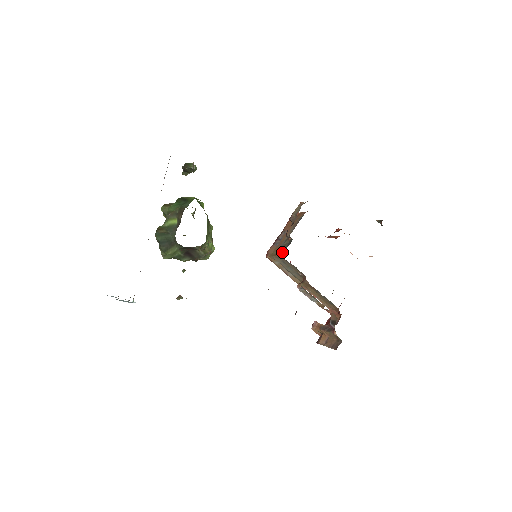
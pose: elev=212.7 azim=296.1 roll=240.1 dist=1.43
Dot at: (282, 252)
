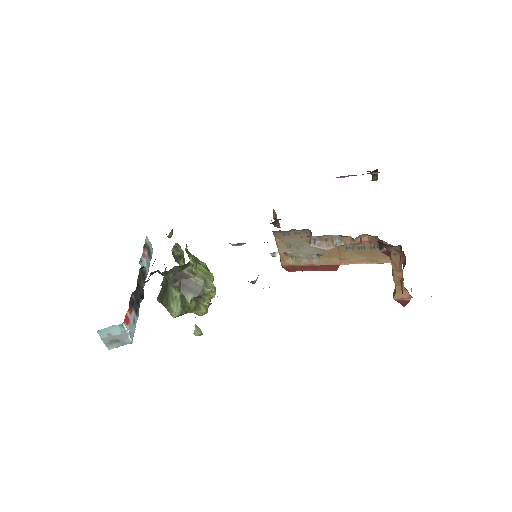
Dot at: (273, 232)
